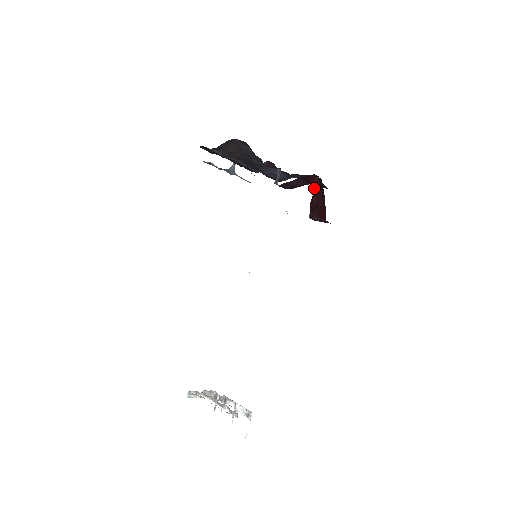
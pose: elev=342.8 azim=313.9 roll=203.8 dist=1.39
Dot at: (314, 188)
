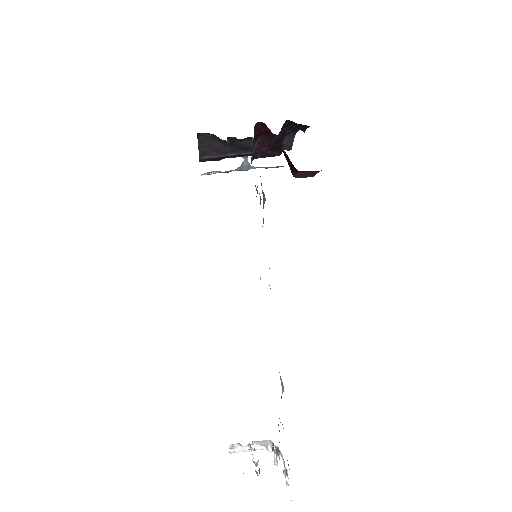
Dot at: occluded
